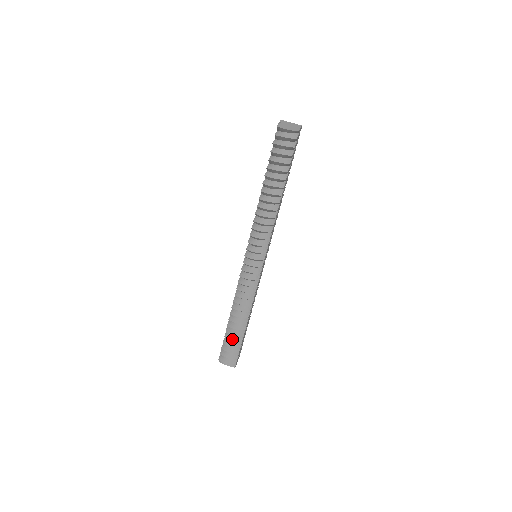
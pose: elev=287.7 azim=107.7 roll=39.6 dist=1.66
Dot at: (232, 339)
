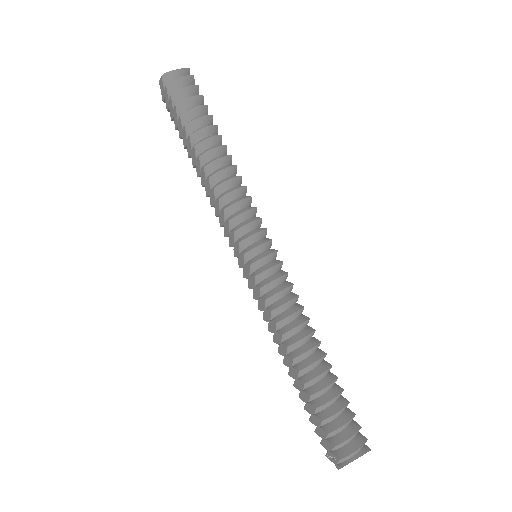
Dot at: (329, 398)
